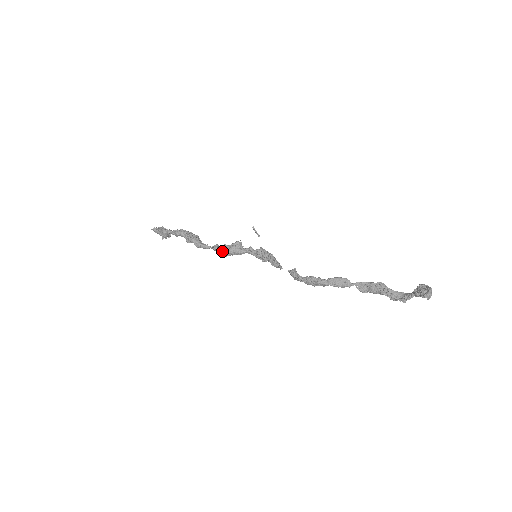
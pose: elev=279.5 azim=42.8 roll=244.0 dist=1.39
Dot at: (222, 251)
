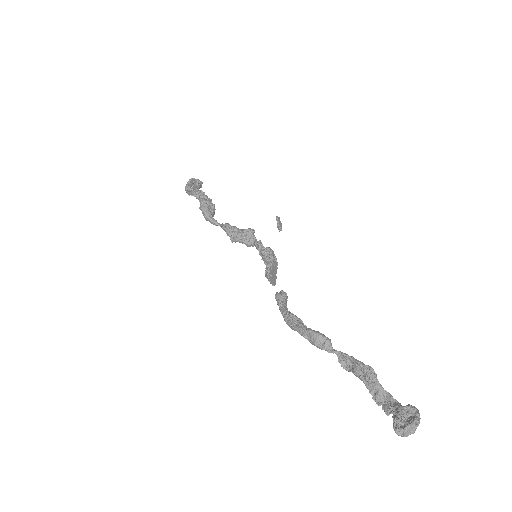
Dot at: (228, 234)
